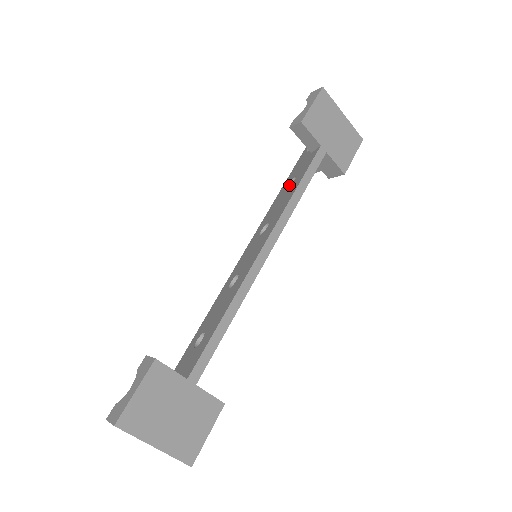
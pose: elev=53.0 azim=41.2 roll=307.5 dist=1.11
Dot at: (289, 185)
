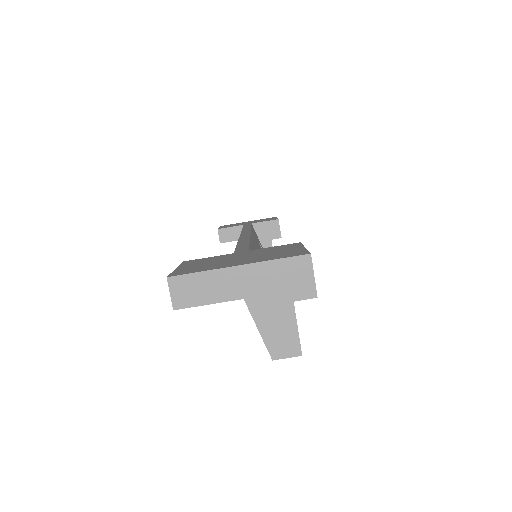
Dot at: occluded
